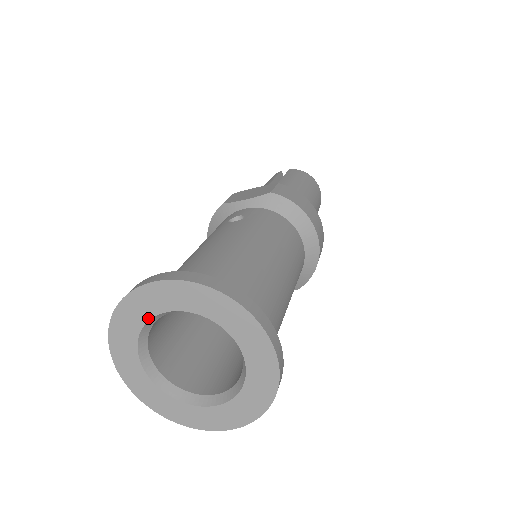
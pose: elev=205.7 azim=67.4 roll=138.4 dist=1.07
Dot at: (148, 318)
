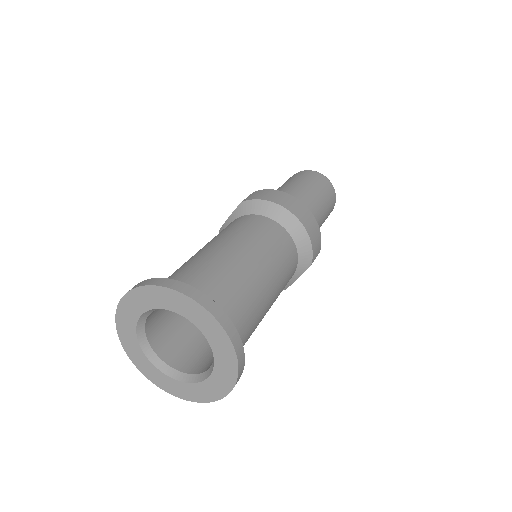
Dot at: (135, 329)
